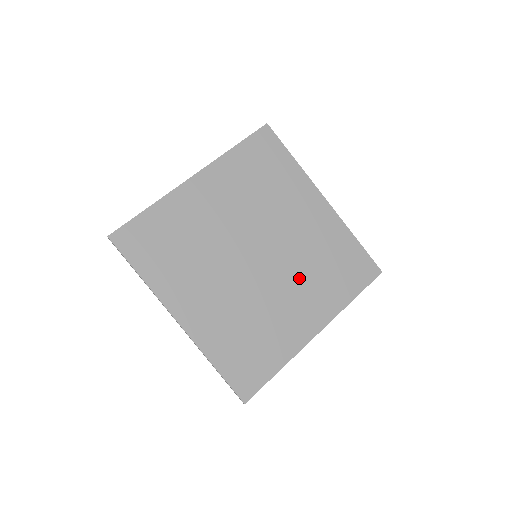
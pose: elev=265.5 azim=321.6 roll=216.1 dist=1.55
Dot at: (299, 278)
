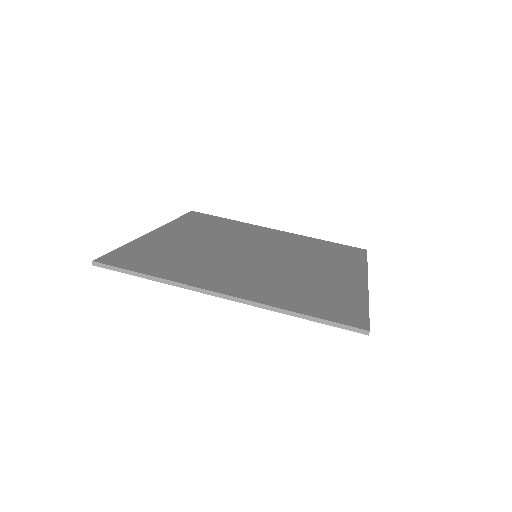
Dot at: (308, 259)
